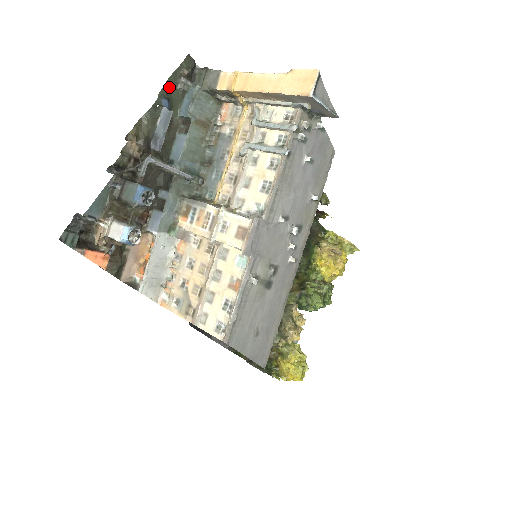
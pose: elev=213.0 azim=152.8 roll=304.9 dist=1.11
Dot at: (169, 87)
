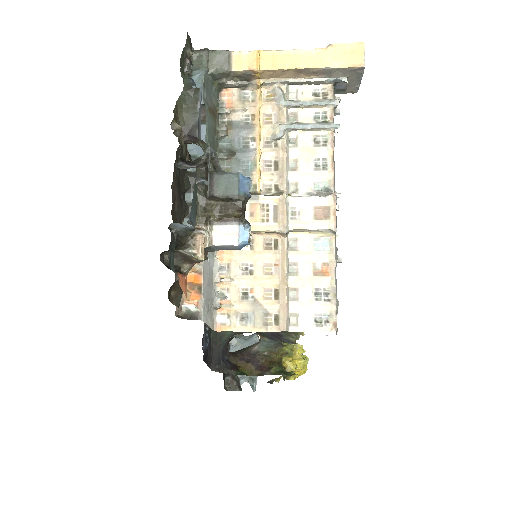
Dot at: (181, 69)
